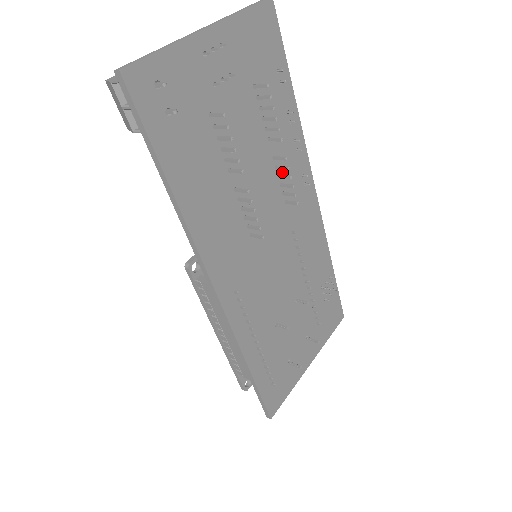
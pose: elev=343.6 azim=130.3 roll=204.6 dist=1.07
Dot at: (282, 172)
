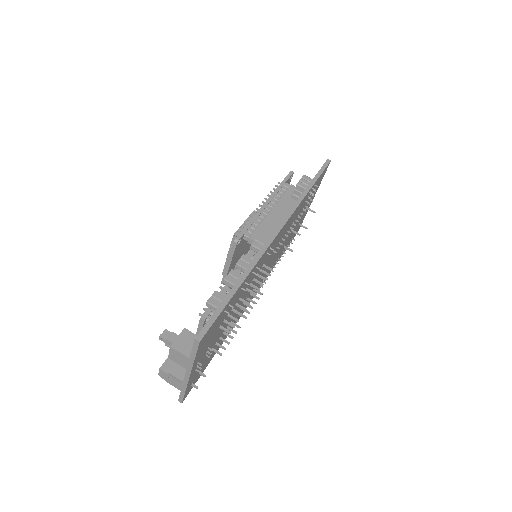
Dot at: (254, 277)
